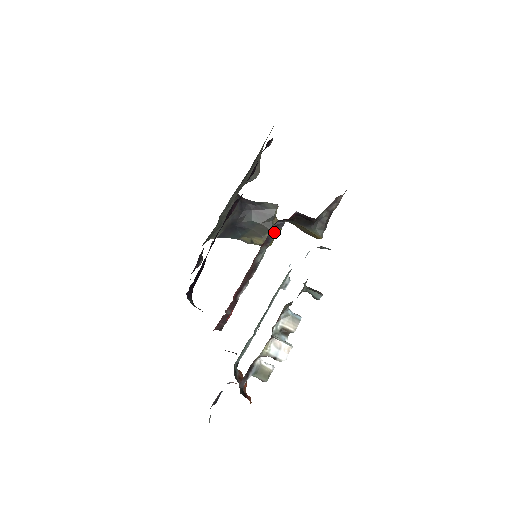
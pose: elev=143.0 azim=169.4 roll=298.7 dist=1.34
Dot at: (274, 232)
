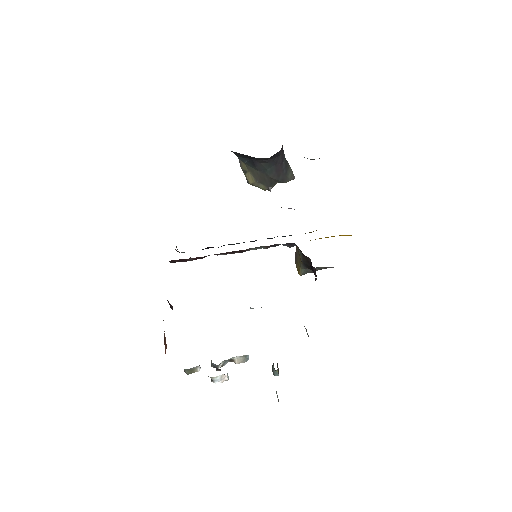
Dot at: (283, 244)
